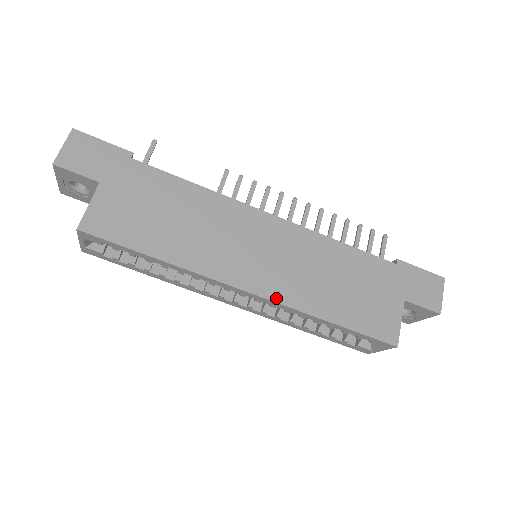
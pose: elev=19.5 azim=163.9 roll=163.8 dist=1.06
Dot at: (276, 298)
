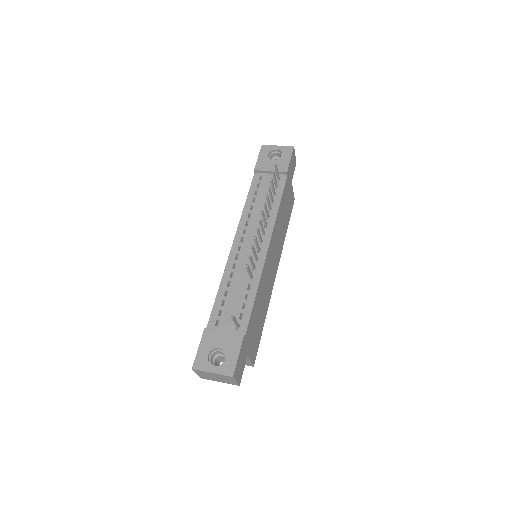
Dot at: occluded
